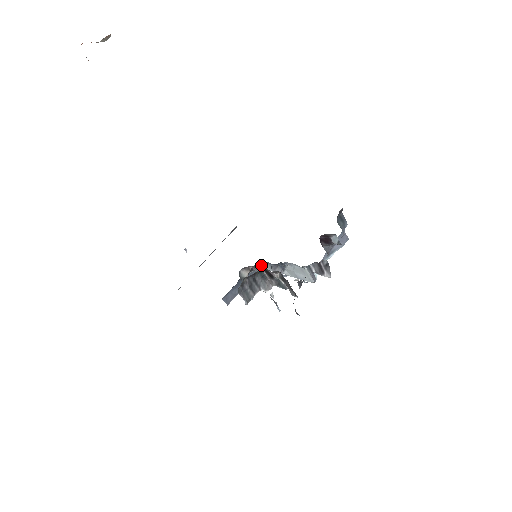
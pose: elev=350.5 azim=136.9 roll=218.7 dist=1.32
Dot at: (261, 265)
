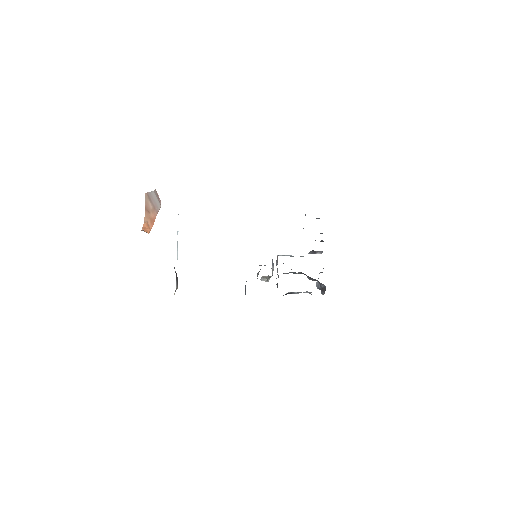
Dot at: occluded
